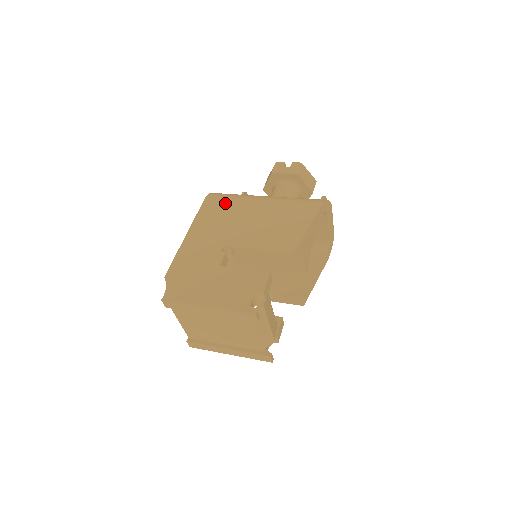
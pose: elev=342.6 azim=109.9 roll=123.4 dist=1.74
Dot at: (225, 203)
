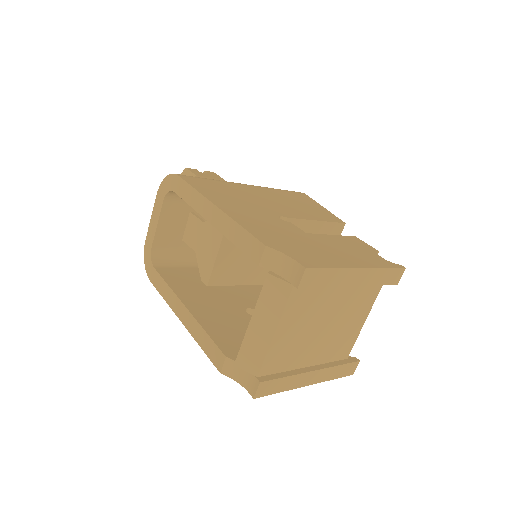
Dot at: (213, 182)
